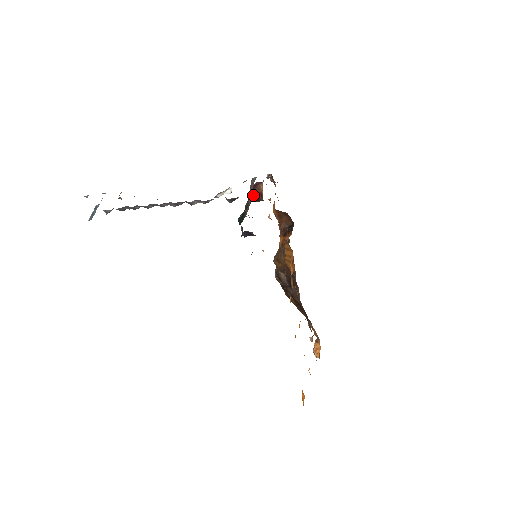
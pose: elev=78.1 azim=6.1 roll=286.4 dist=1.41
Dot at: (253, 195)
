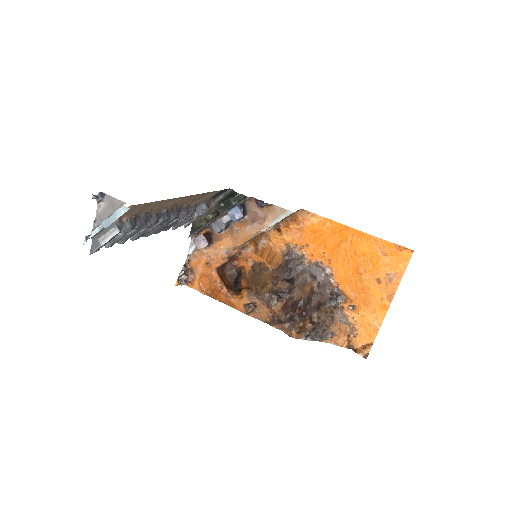
Dot at: (208, 223)
